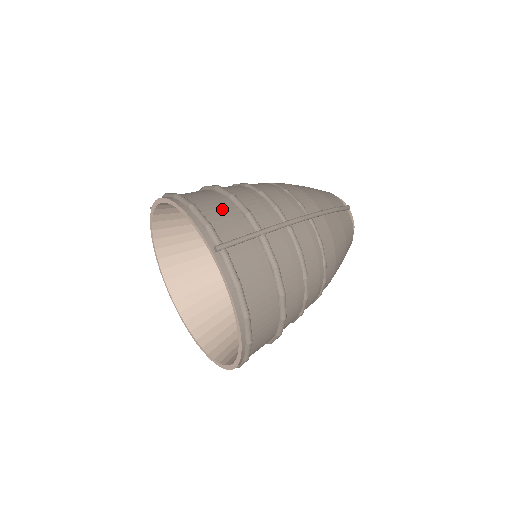
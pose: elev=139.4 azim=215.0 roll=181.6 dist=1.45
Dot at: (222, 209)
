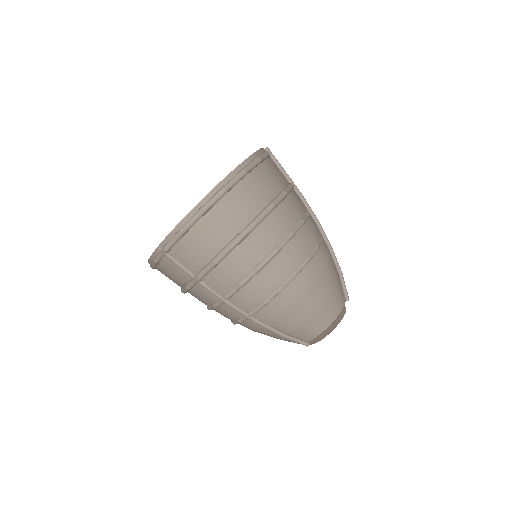
Dot at: occluded
